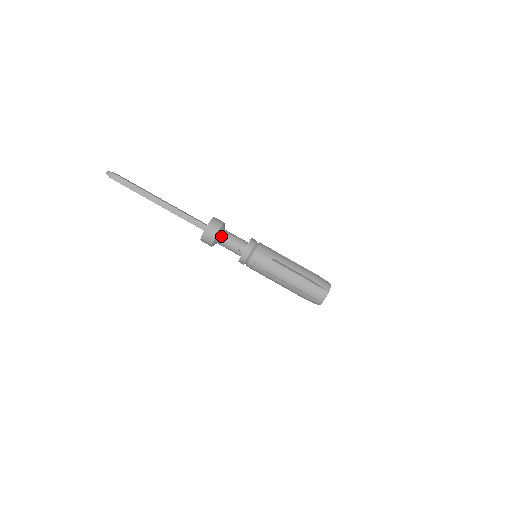
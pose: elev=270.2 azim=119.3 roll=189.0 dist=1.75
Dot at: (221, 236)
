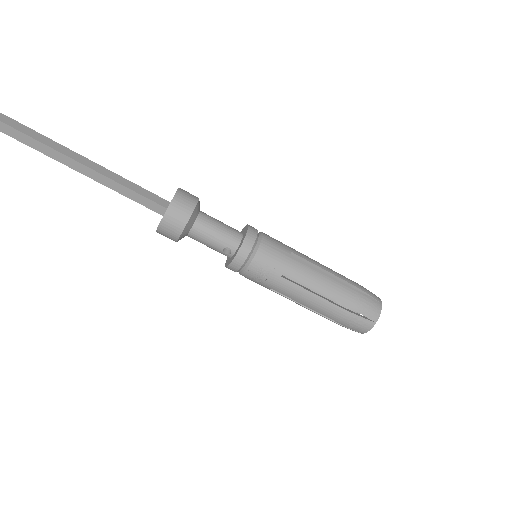
Dot at: (191, 230)
